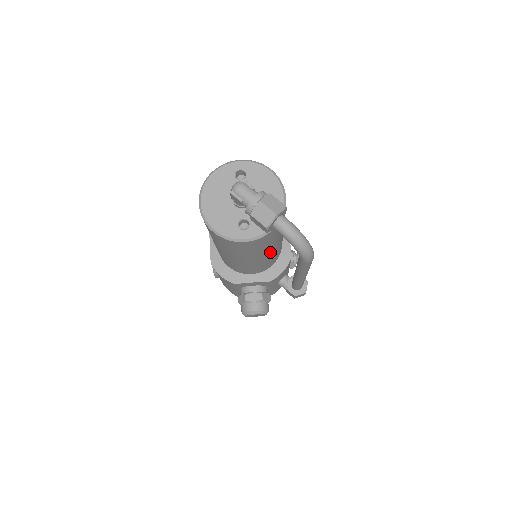
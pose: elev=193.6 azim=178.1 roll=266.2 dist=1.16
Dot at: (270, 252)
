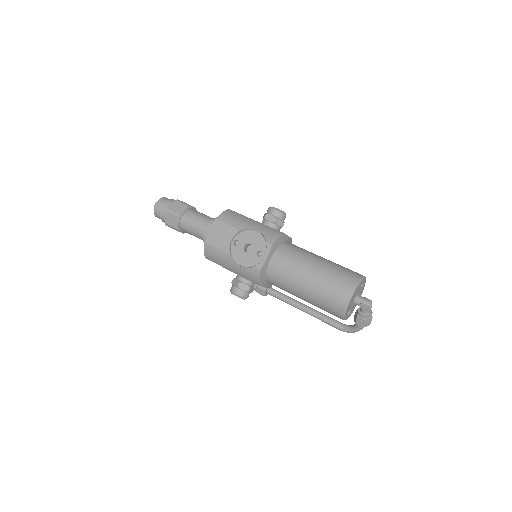
Dot at: occluded
